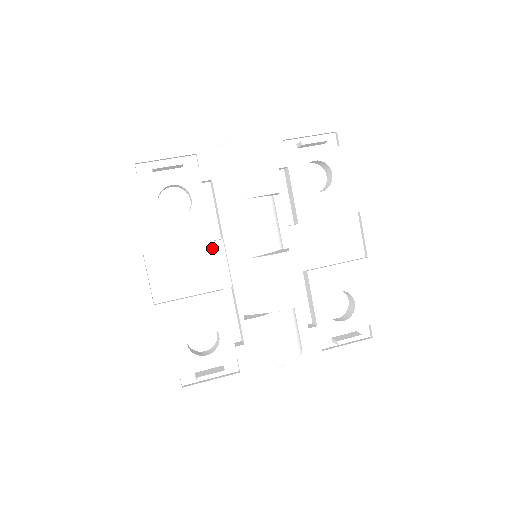
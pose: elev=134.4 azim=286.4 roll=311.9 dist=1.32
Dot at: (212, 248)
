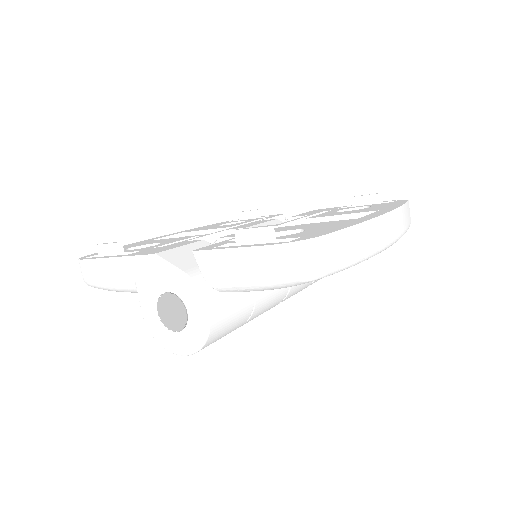
Dot at: occluded
